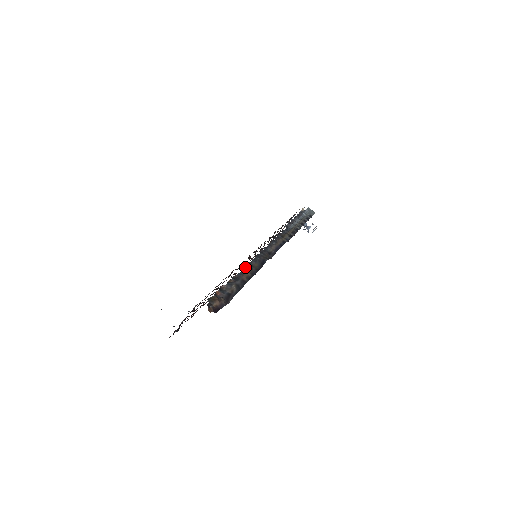
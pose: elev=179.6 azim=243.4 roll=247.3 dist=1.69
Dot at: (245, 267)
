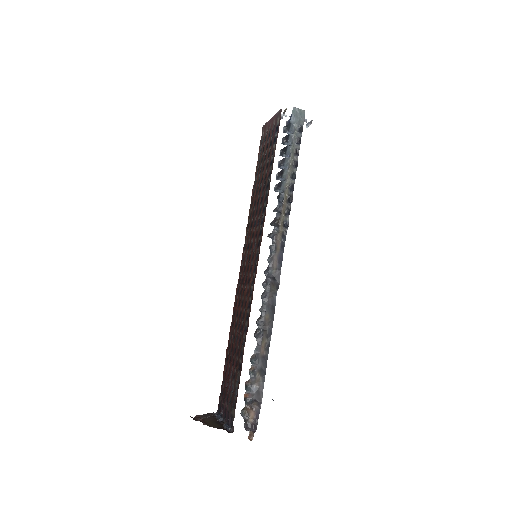
Dot at: (257, 330)
